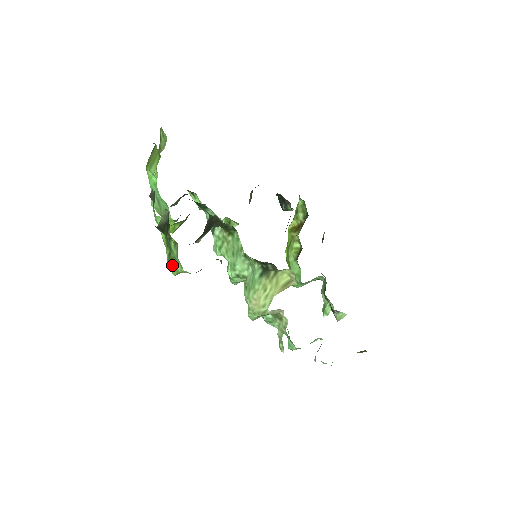
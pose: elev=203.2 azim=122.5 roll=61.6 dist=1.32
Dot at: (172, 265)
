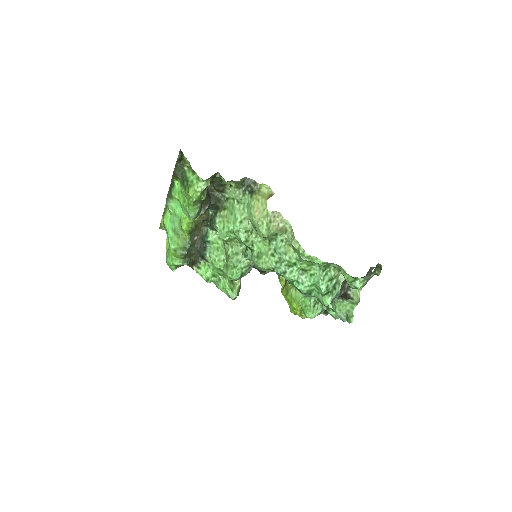
Dot at: (191, 191)
